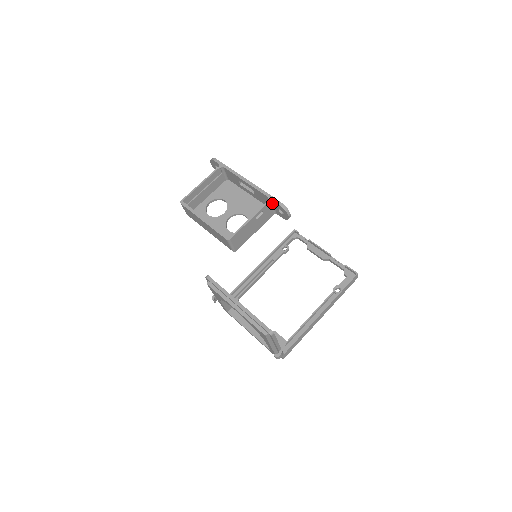
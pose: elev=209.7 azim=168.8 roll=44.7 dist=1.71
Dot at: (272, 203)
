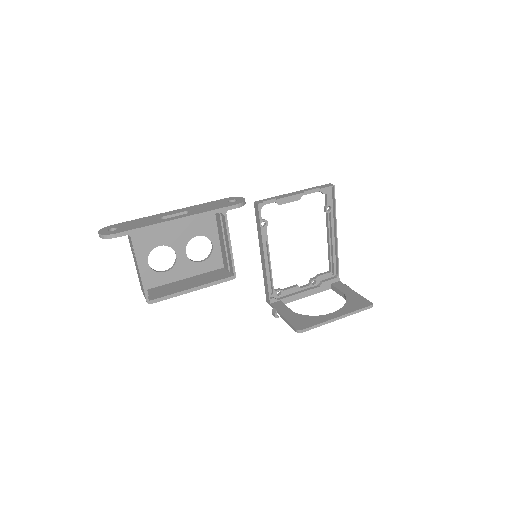
Dot at: occluded
